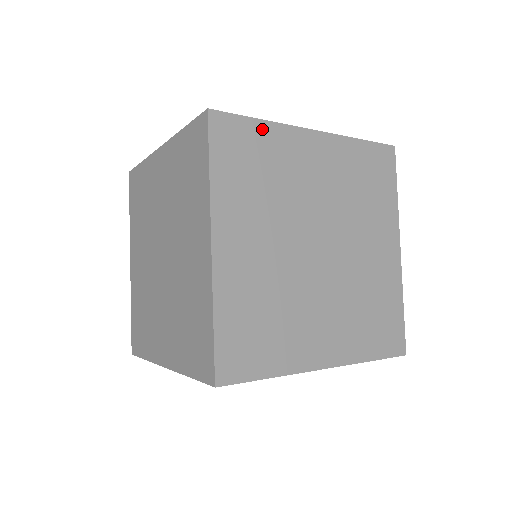
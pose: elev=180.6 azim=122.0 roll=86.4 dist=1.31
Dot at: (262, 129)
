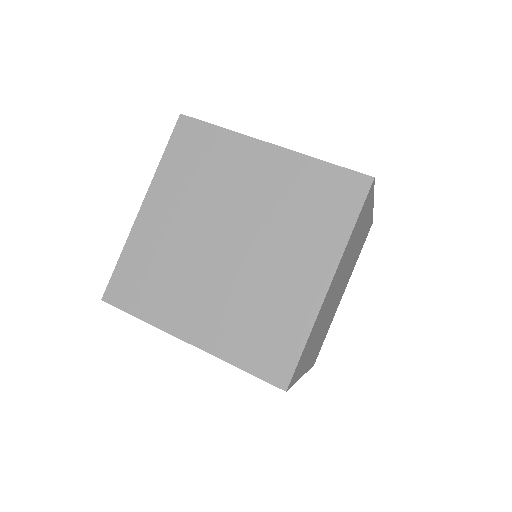
Dot at: (371, 199)
